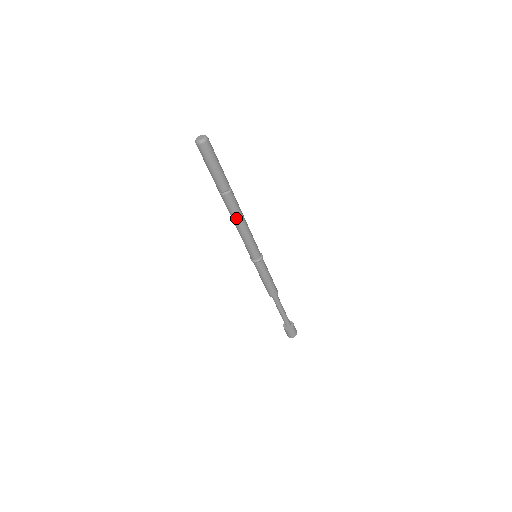
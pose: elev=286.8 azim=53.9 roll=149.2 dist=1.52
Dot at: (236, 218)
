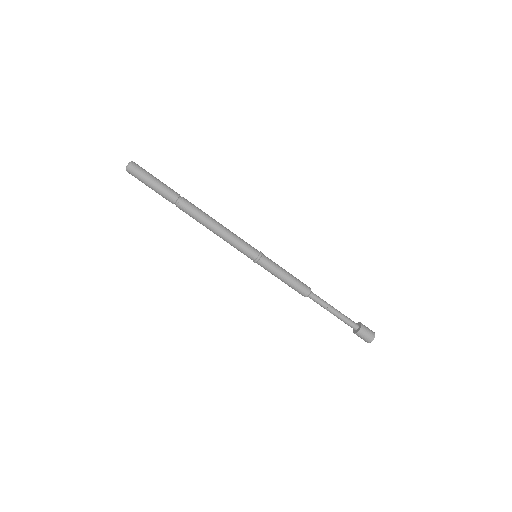
Dot at: (207, 219)
